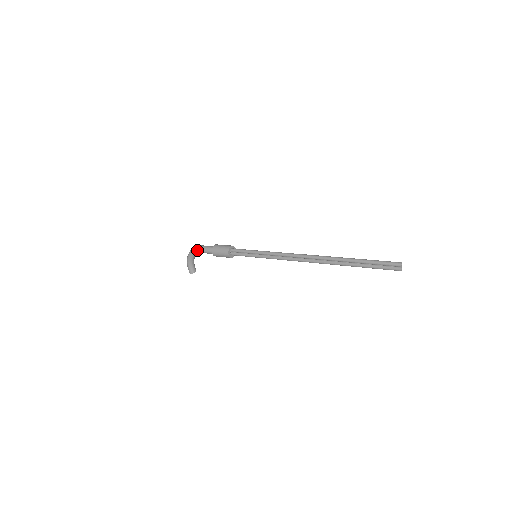
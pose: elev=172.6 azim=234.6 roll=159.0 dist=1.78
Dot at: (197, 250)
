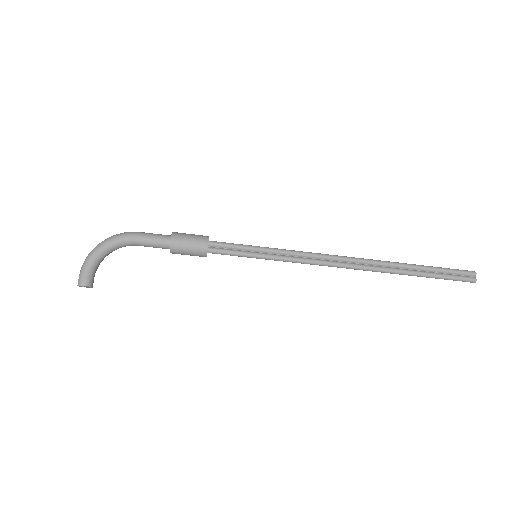
Dot at: (130, 235)
